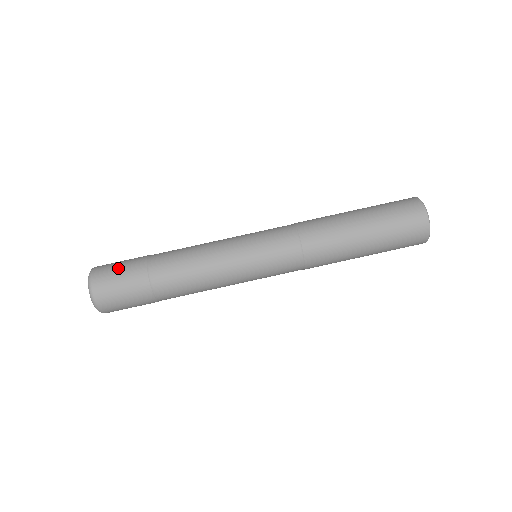
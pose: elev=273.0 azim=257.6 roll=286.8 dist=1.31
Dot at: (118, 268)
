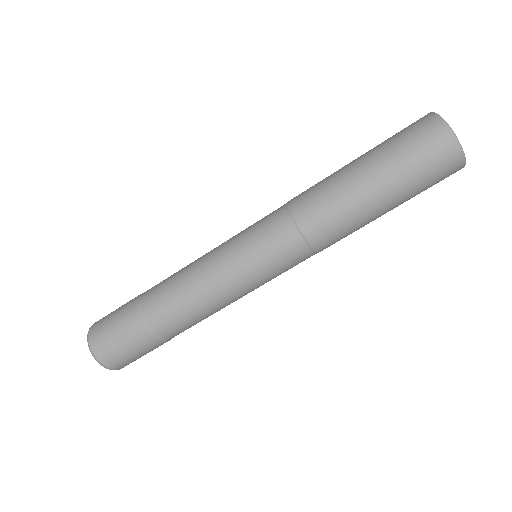
Dot at: (119, 341)
